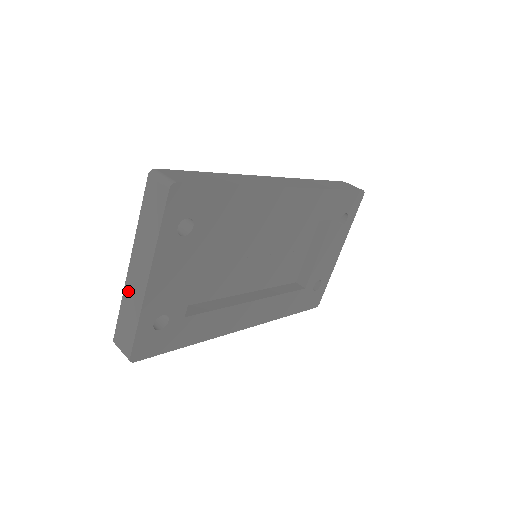
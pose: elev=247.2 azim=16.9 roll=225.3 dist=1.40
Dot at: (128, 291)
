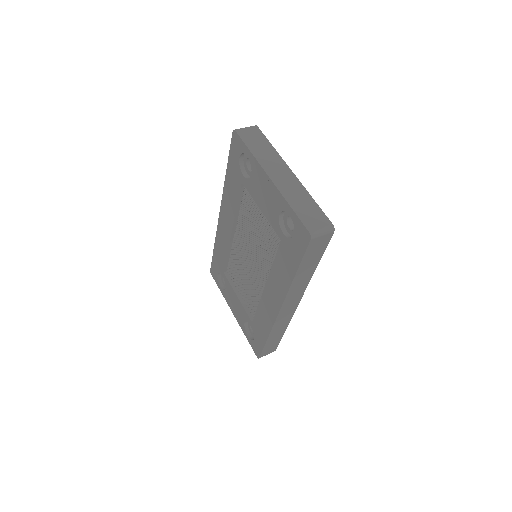
Dot at: (286, 191)
